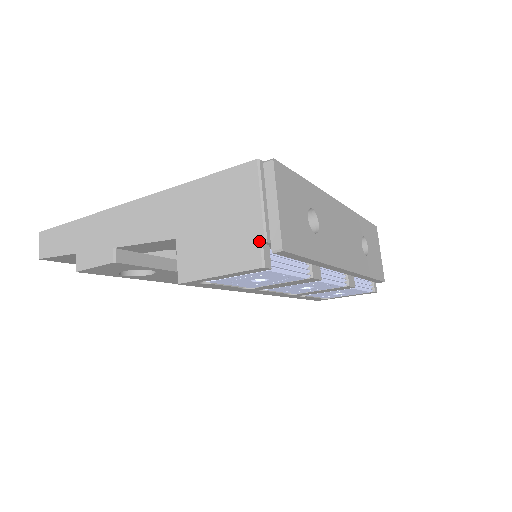
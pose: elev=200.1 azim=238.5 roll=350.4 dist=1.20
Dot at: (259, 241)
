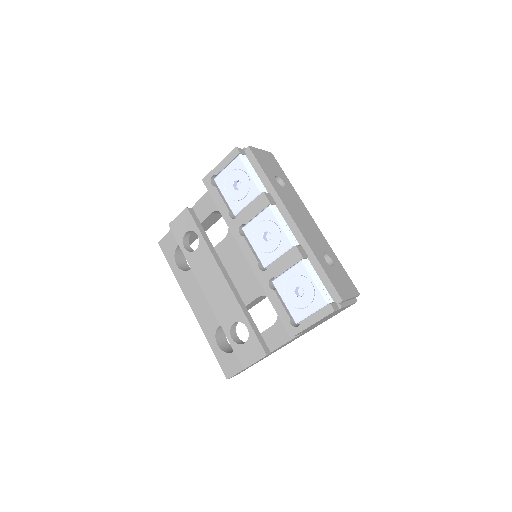
Dot at: (243, 149)
